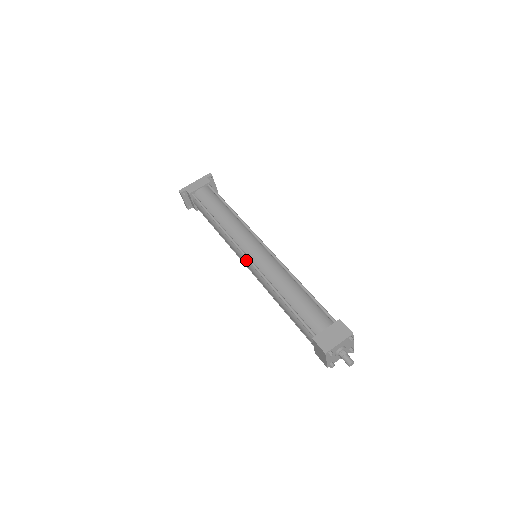
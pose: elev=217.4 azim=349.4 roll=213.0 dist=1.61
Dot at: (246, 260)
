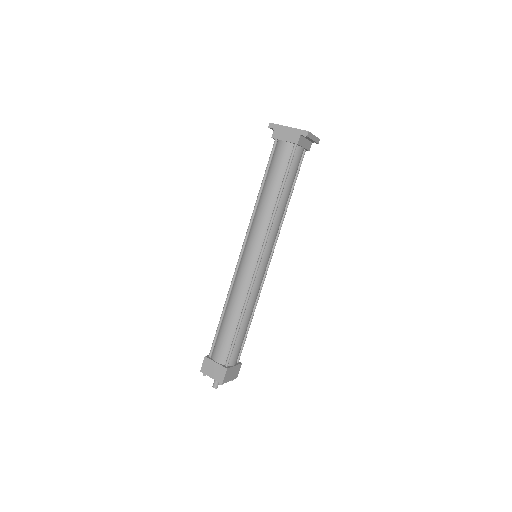
Dot at: (242, 254)
